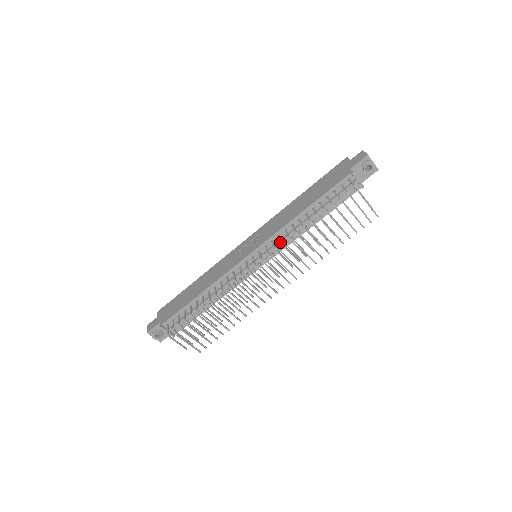
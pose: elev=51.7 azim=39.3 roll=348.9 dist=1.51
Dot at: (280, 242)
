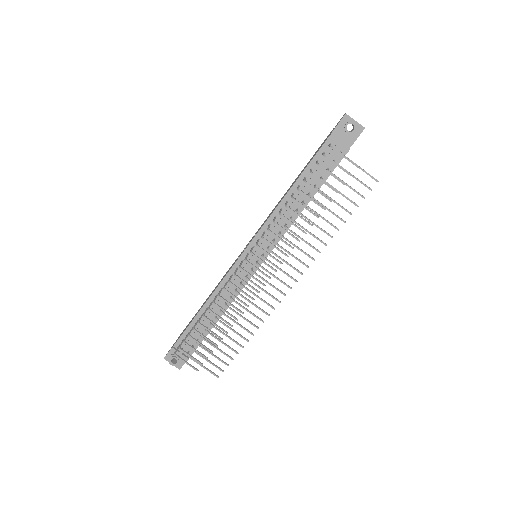
Dot at: occluded
